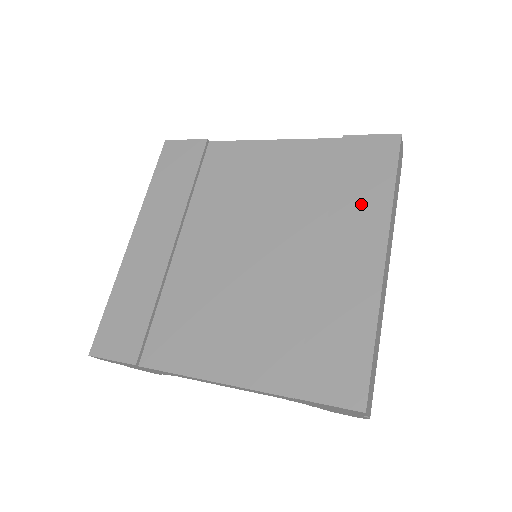
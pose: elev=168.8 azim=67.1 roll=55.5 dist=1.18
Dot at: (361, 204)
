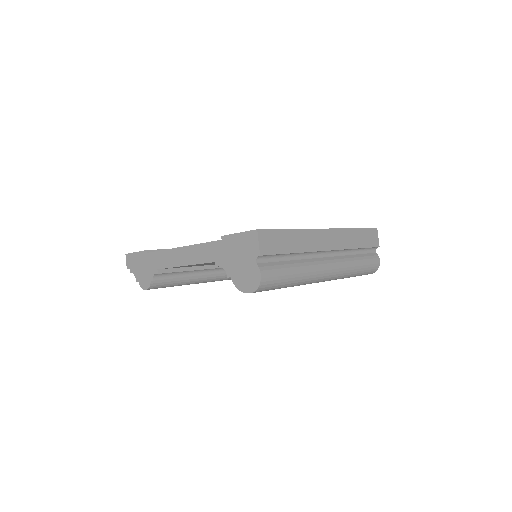
Dot at: occluded
